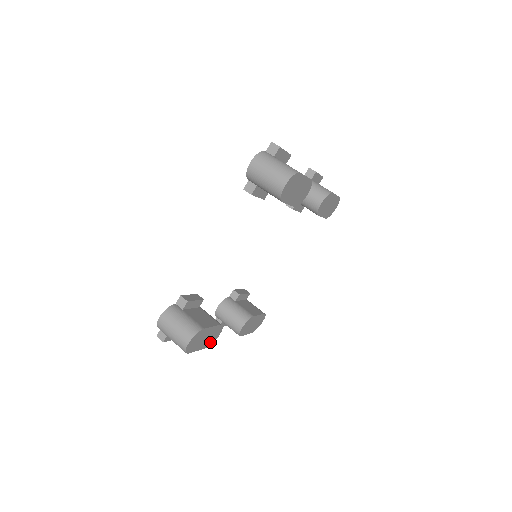
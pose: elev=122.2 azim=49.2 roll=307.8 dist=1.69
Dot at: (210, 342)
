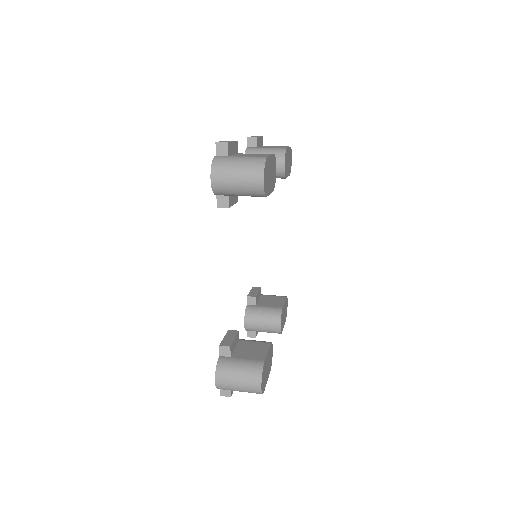
Dot at: (270, 364)
